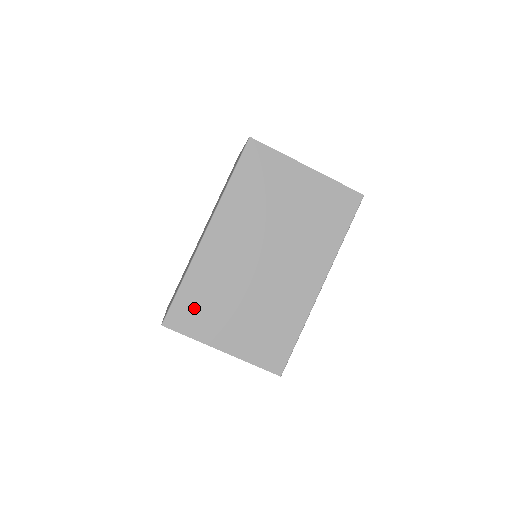
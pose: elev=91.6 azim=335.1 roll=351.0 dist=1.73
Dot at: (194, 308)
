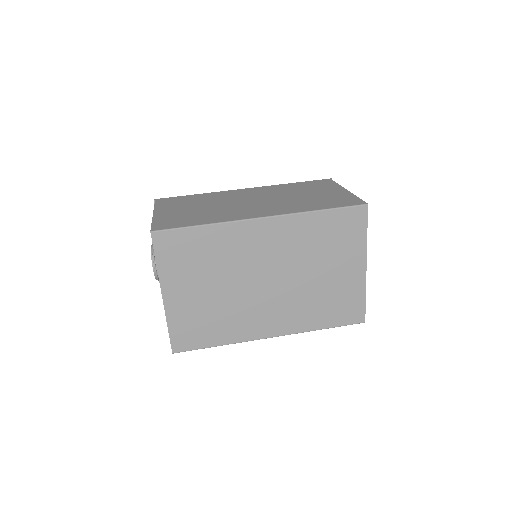
Dot at: (185, 250)
